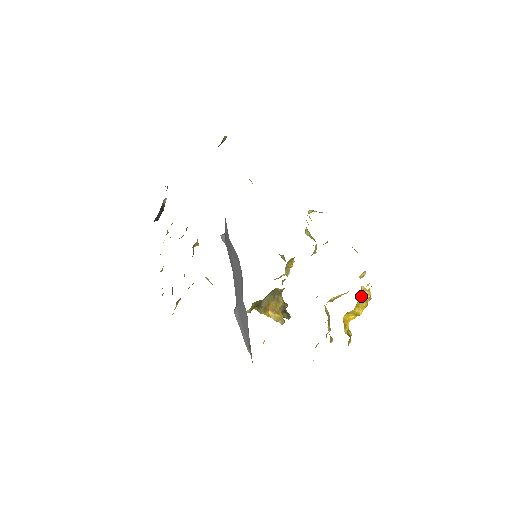
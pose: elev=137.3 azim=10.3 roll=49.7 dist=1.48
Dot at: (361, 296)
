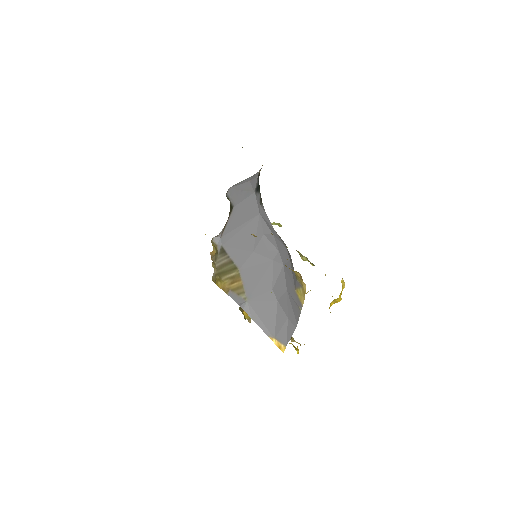
Dot at: (342, 286)
